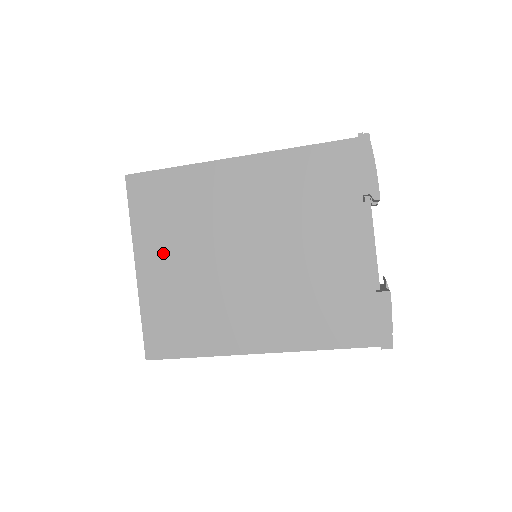
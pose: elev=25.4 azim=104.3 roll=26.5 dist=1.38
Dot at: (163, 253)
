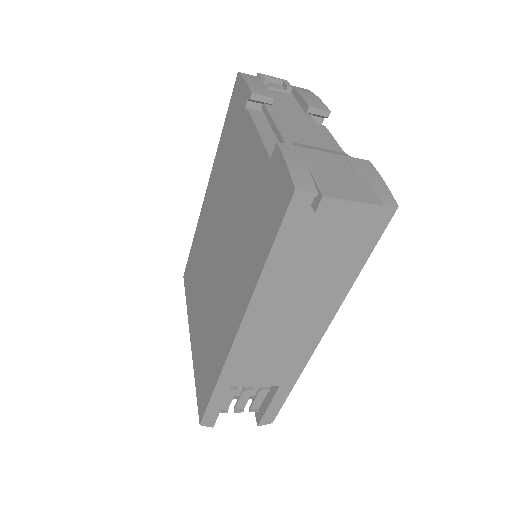
Dot at: (196, 309)
